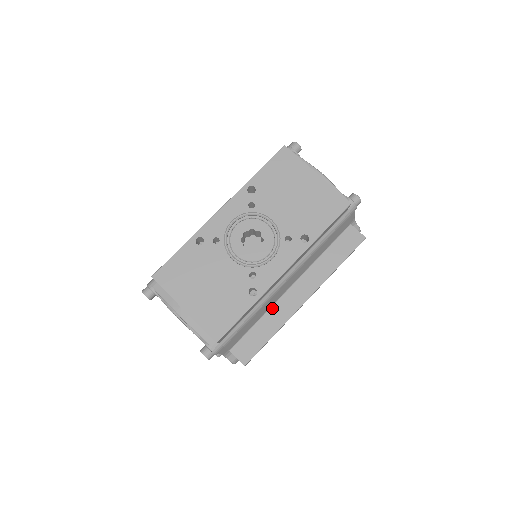
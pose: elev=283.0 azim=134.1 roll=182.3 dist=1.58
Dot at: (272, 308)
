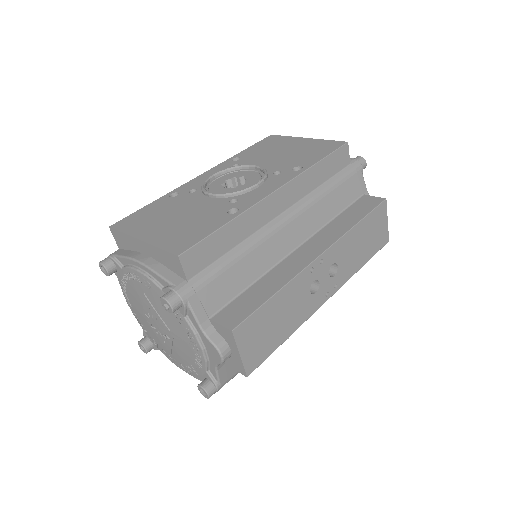
Dot at: (272, 270)
